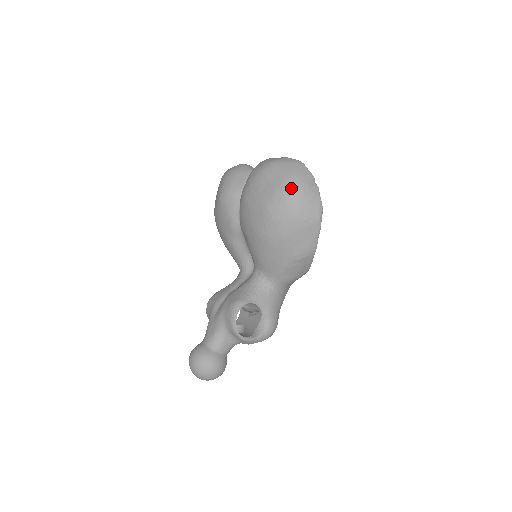
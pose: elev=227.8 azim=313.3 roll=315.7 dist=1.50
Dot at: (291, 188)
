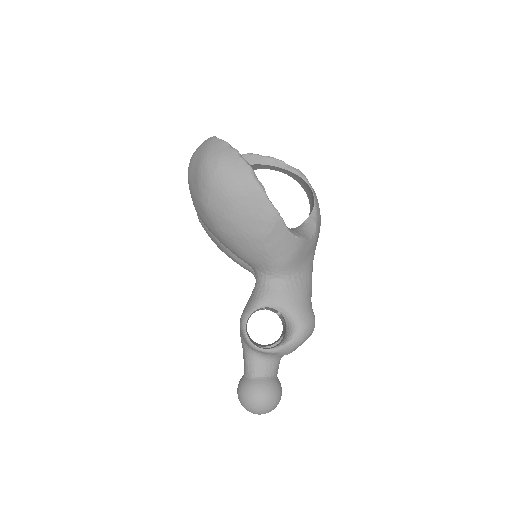
Dot at: (206, 169)
